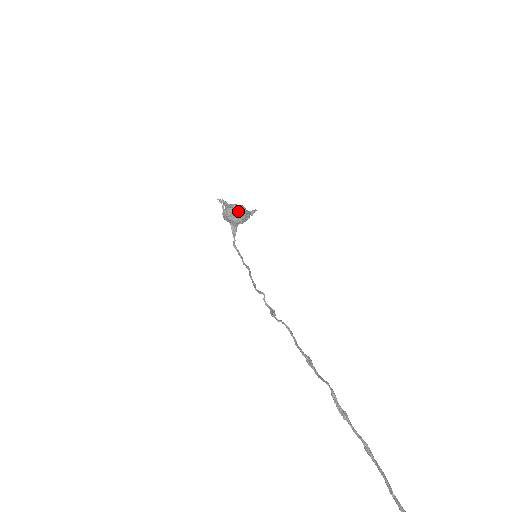
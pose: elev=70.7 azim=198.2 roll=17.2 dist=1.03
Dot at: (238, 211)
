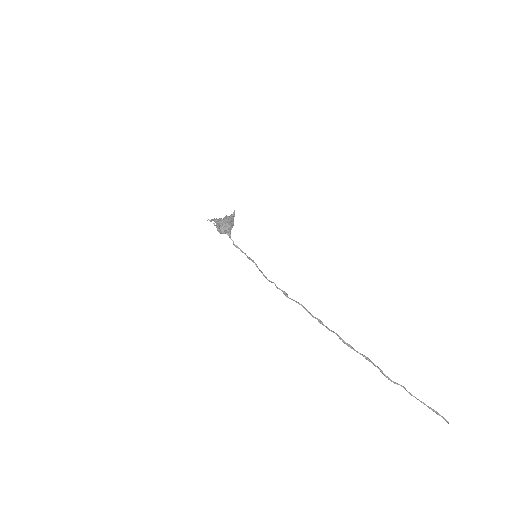
Dot at: (228, 227)
